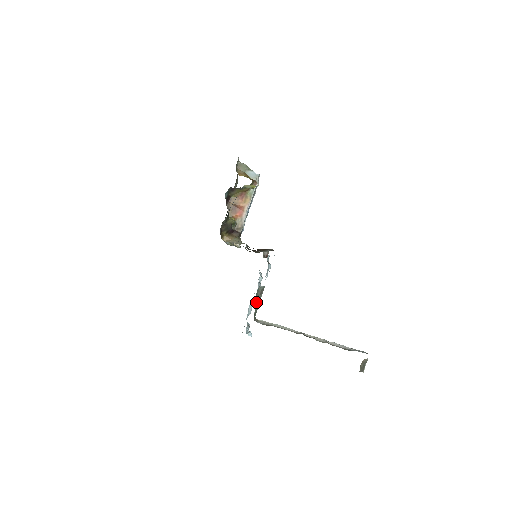
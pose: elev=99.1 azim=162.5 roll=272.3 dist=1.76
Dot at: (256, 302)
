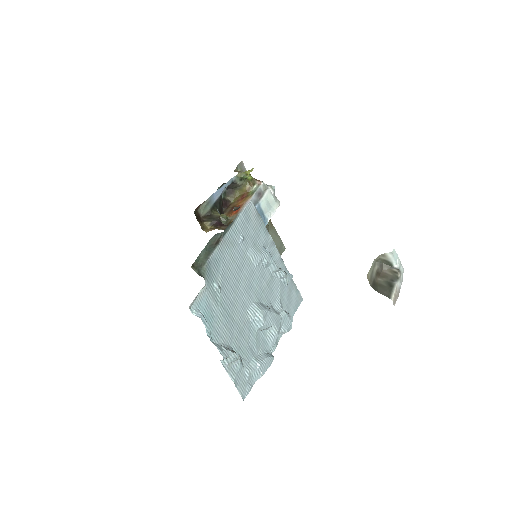
Dot at: (205, 251)
